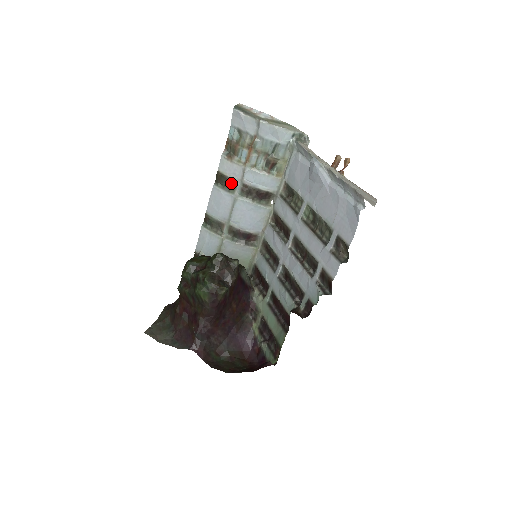
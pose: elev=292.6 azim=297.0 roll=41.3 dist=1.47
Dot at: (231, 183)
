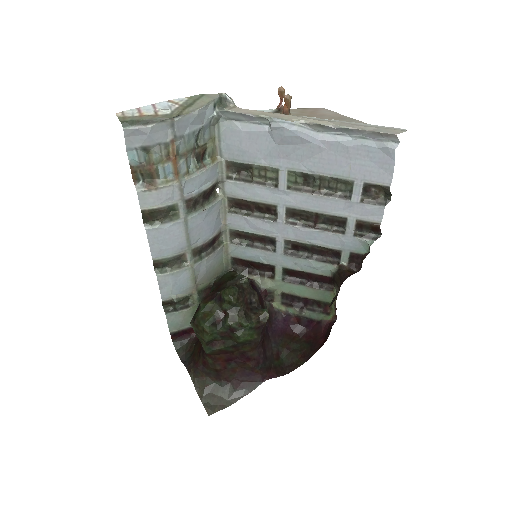
Dot at: (169, 210)
